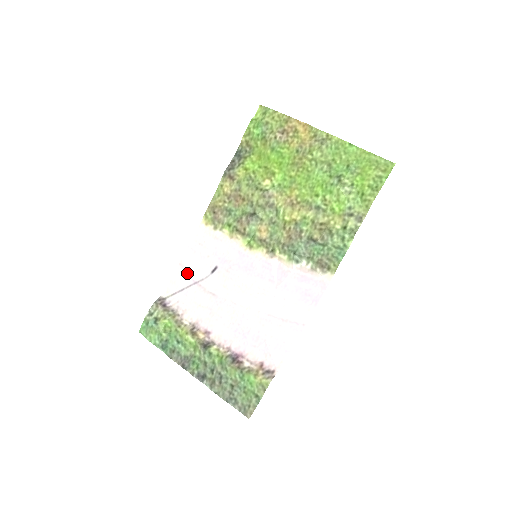
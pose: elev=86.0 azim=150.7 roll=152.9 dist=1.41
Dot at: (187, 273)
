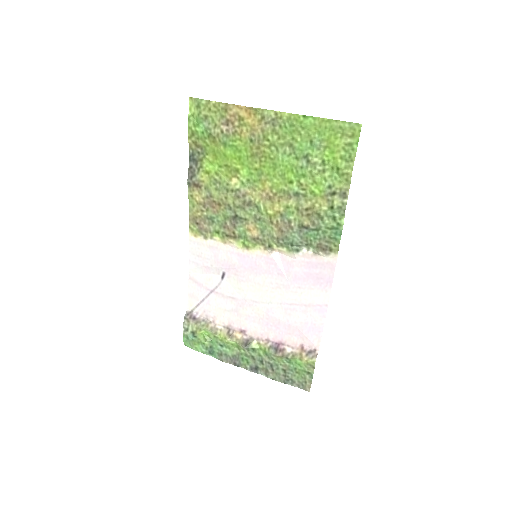
Dot at: (200, 285)
